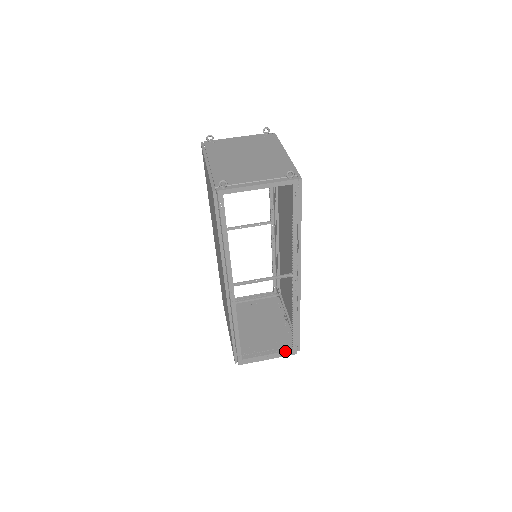
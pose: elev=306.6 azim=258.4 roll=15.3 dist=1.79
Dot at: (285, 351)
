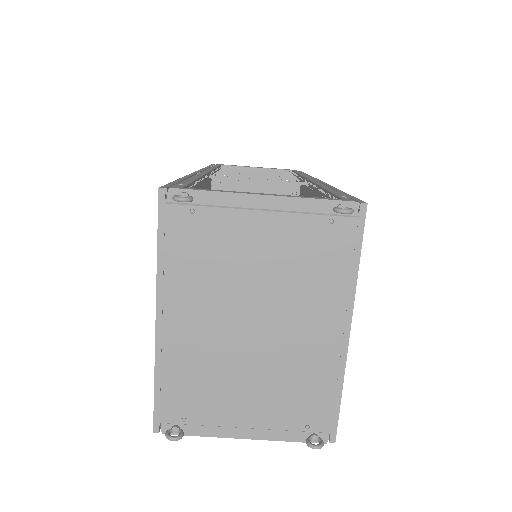
Dot at: occluded
